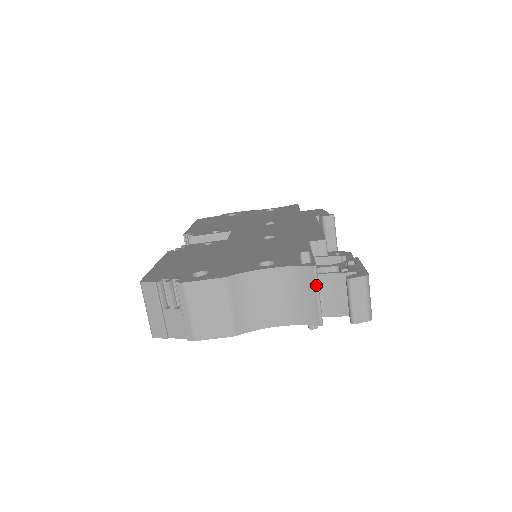
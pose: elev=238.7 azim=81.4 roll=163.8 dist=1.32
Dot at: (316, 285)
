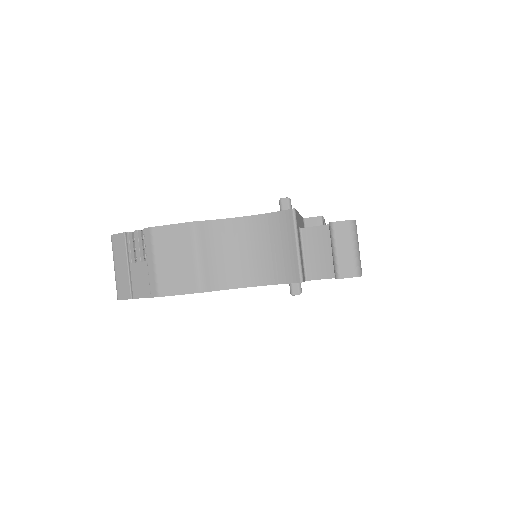
Dot at: (295, 232)
